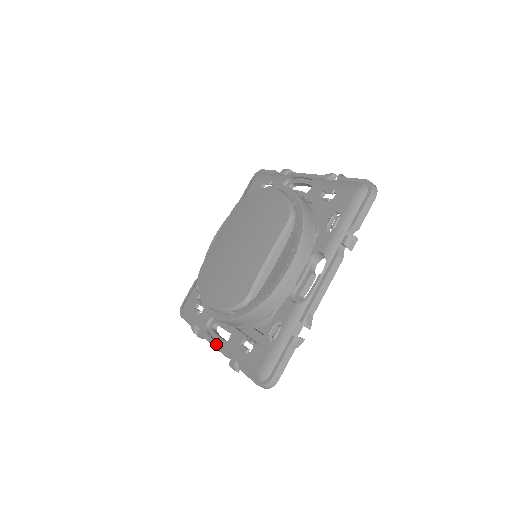
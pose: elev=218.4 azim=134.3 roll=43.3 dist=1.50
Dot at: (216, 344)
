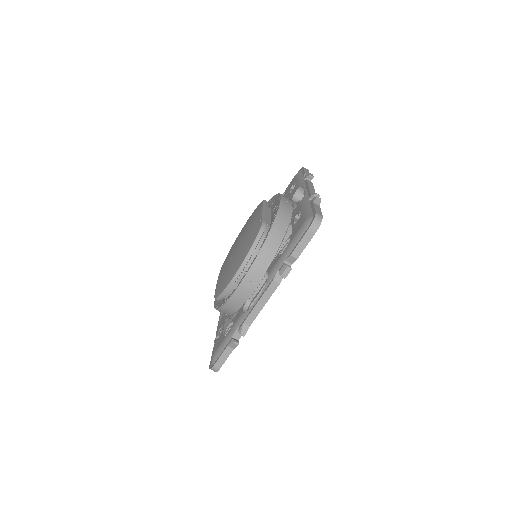
Dot at: (260, 296)
